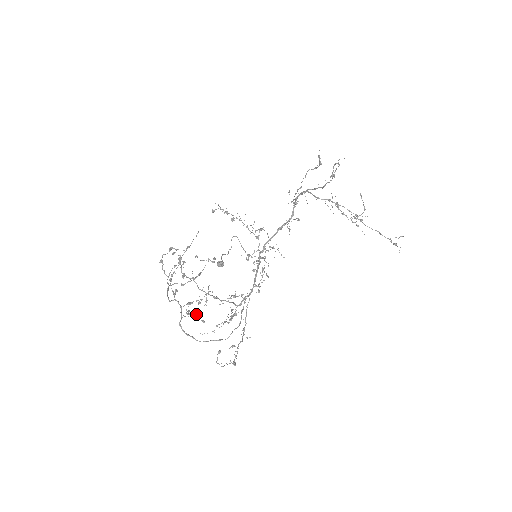
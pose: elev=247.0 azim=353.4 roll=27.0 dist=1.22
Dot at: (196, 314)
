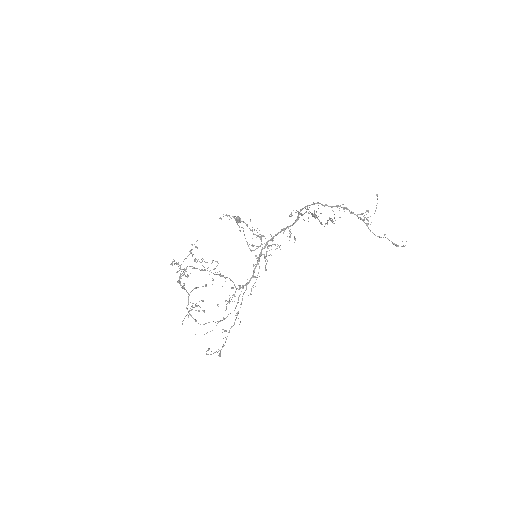
Dot at: occluded
